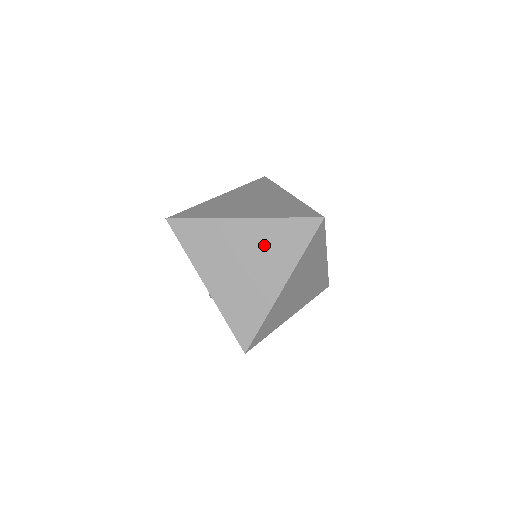
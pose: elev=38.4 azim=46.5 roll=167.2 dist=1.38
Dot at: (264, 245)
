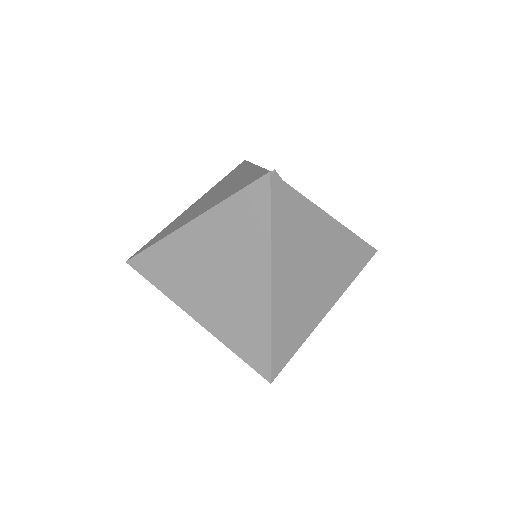
Dot at: (225, 242)
